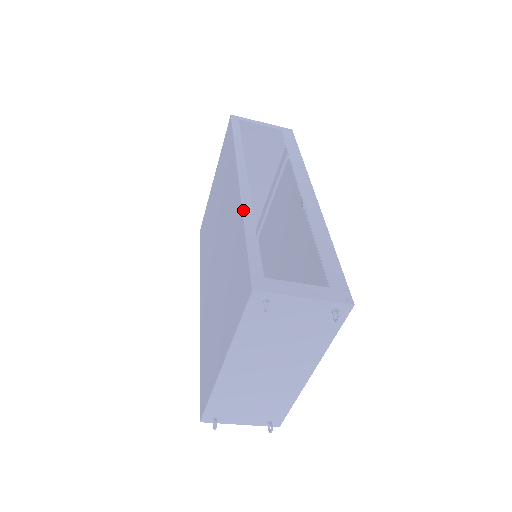
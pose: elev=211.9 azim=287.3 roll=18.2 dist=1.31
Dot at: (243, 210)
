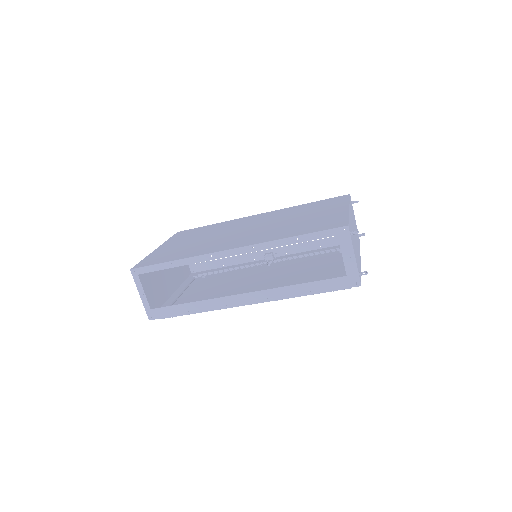
Dot at: (290, 207)
